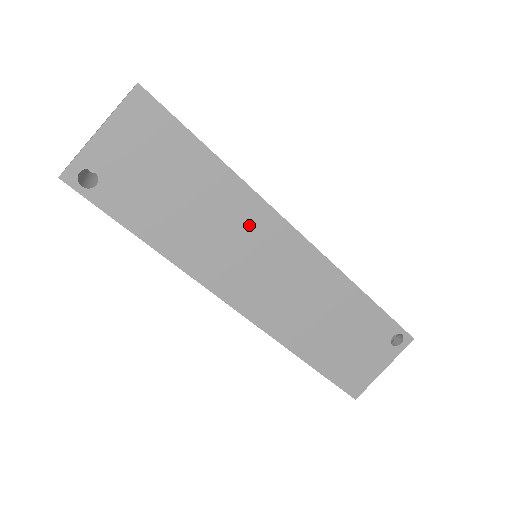
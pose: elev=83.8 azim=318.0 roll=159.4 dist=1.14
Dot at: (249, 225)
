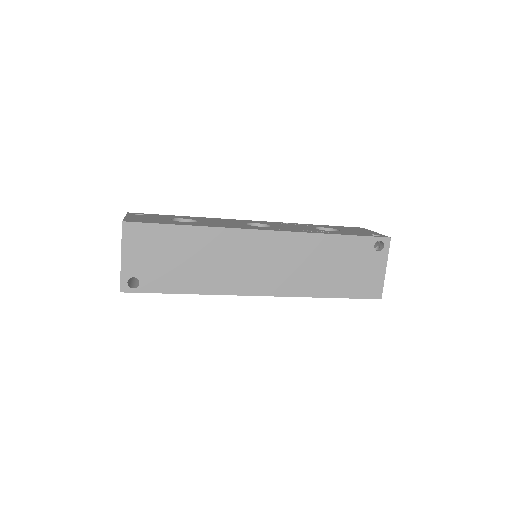
Dot at: (231, 247)
